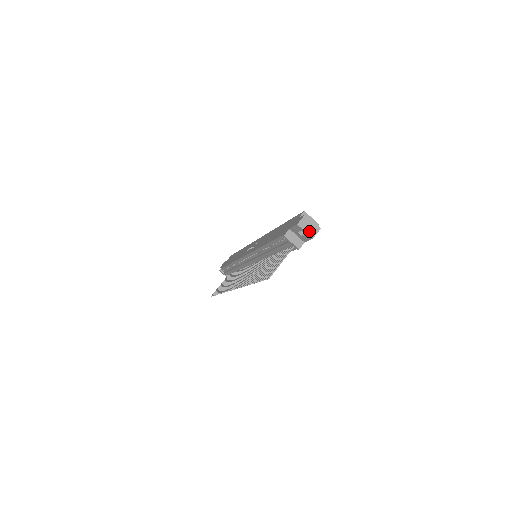
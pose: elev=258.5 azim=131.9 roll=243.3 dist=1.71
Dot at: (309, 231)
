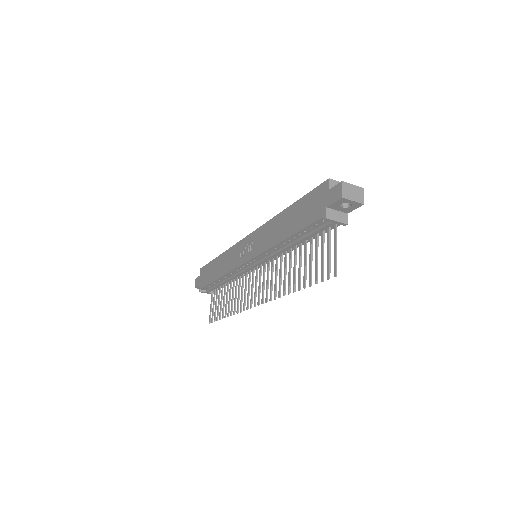
Dot at: (356, 198)
